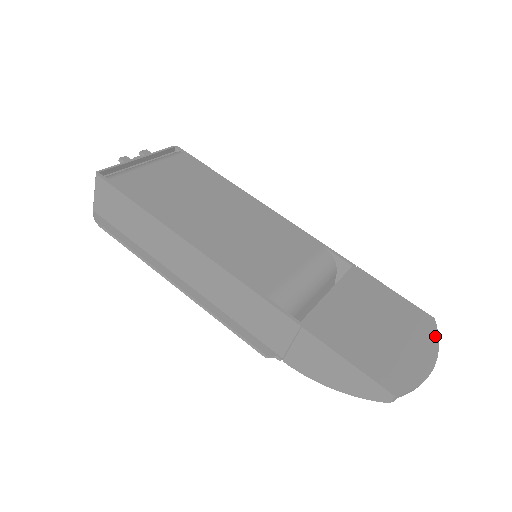
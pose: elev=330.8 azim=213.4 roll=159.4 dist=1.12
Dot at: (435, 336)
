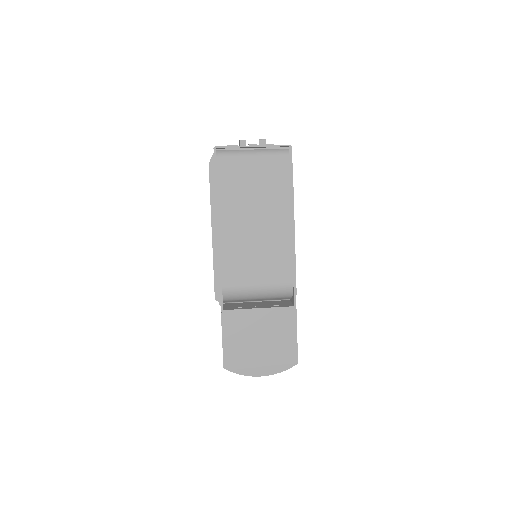
Dot at: (284, 369)
